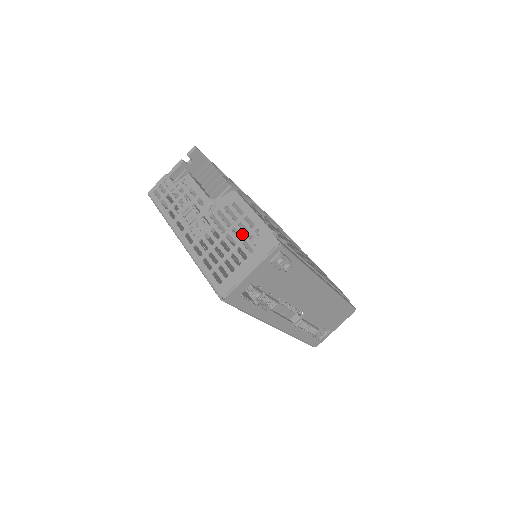
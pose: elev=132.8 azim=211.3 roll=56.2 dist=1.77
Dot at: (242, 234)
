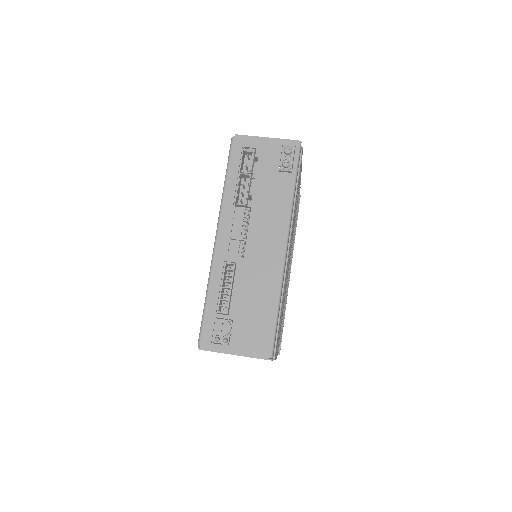
Dot at: occluded
